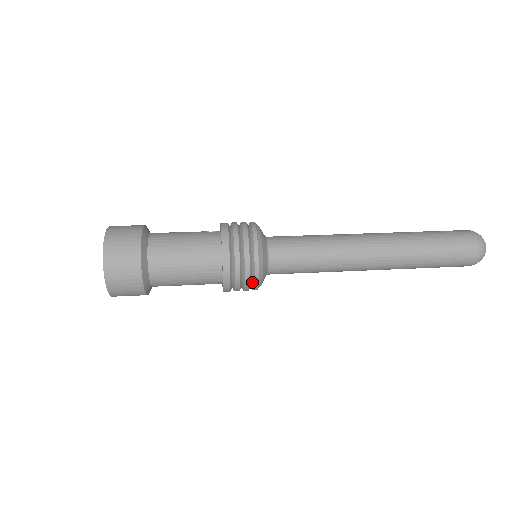
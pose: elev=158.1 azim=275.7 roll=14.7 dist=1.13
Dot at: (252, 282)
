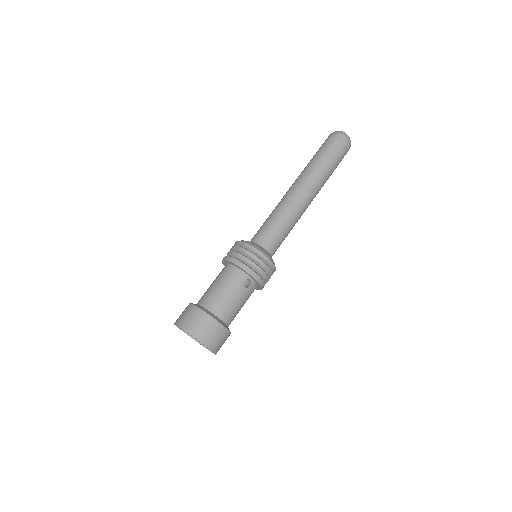
Dot at: occluded
